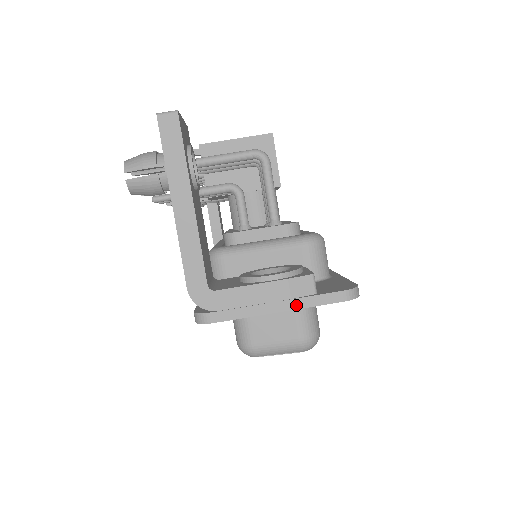
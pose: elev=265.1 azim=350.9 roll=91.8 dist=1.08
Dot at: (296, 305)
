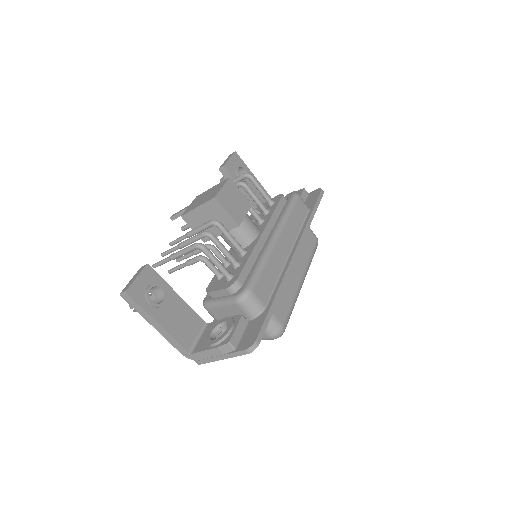
Dot at: (228, 357)
